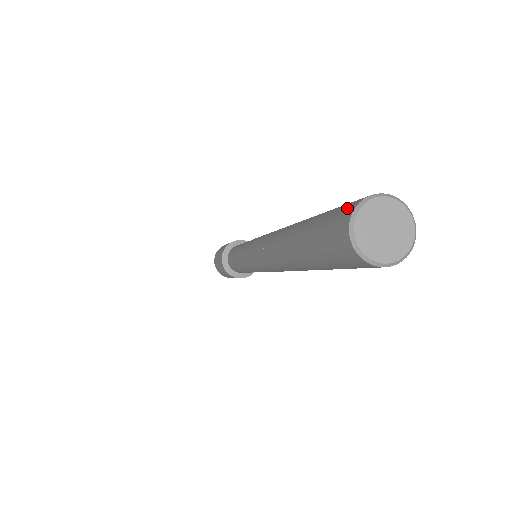
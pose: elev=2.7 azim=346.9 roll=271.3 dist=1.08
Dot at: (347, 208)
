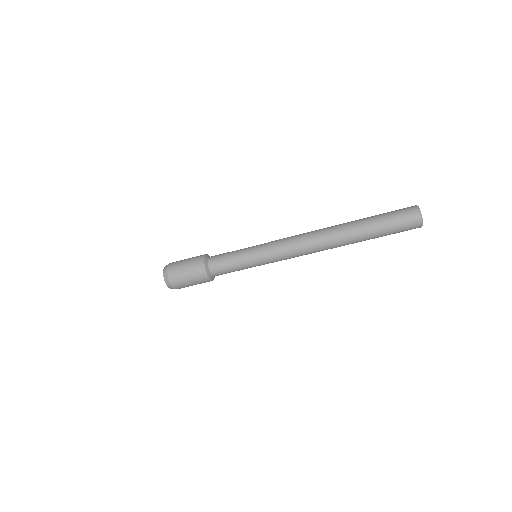
Dot at: occluded
